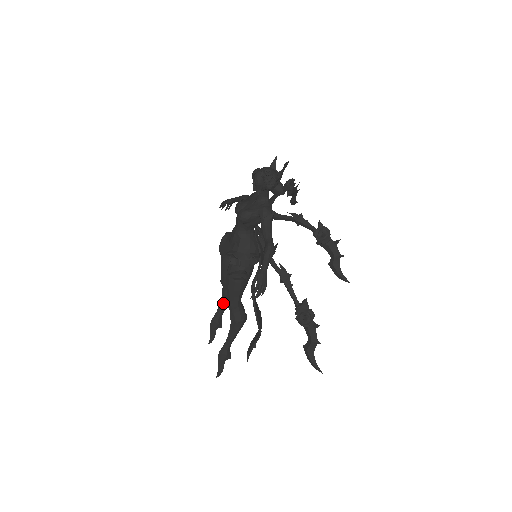
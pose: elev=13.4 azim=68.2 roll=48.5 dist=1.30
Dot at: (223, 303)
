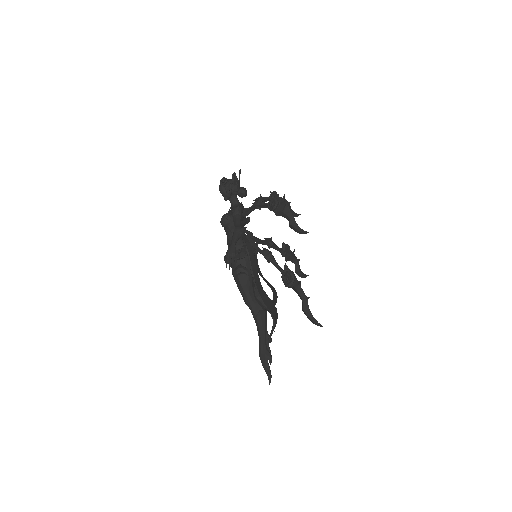
Dot at: occluded
